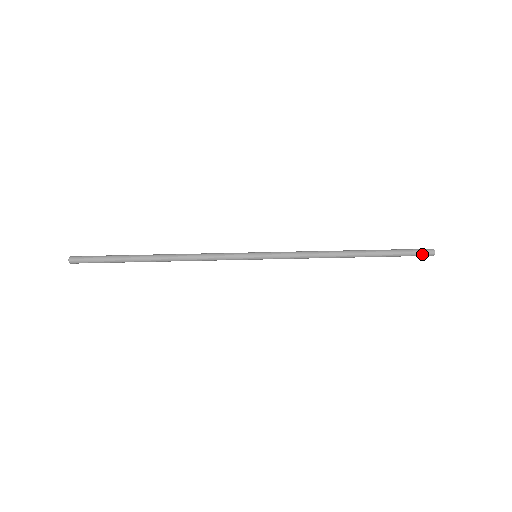
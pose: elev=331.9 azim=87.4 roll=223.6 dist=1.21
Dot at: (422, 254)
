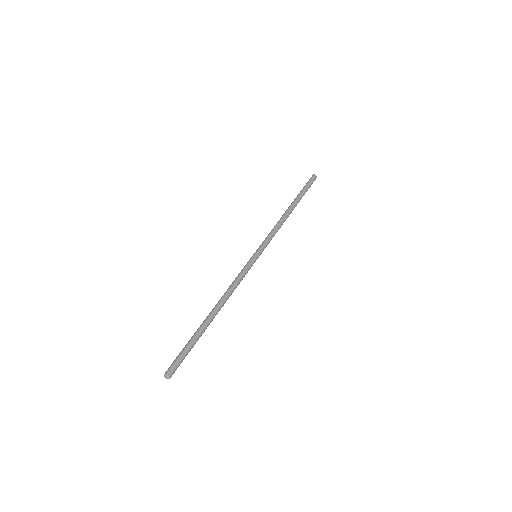
Dot at: occluded
